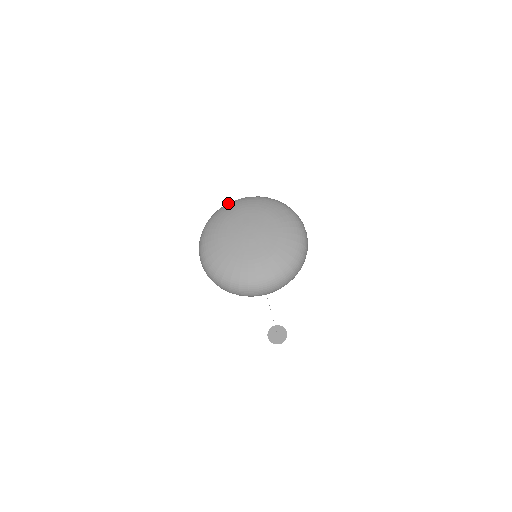
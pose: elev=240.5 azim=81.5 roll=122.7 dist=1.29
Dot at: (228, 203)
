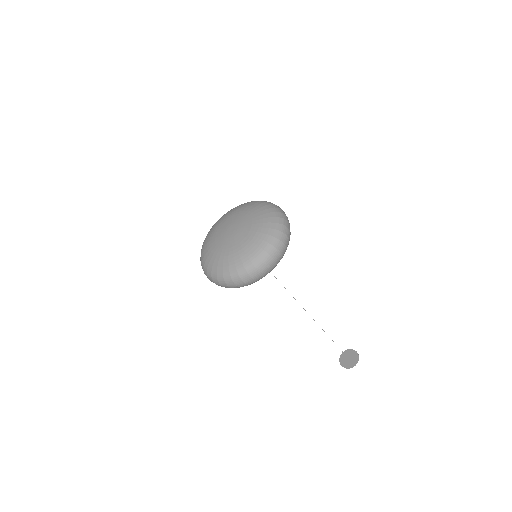
Dot at: occluded
